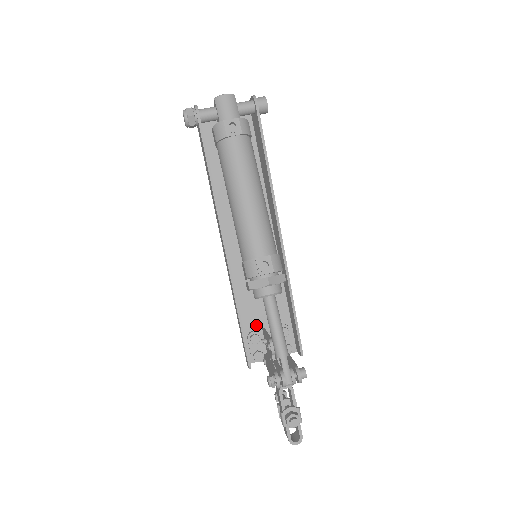
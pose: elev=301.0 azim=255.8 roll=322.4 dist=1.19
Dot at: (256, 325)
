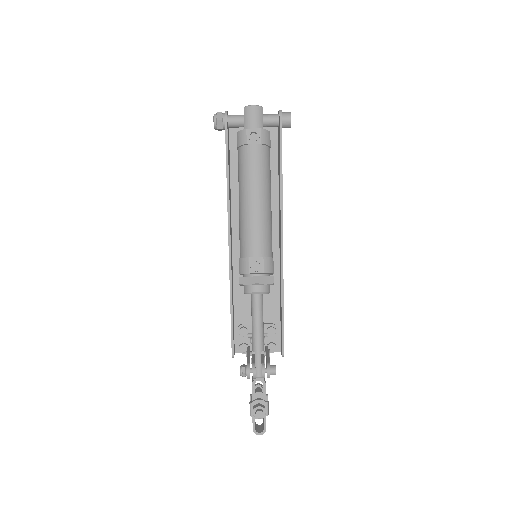
Dot at: (247, 319)
